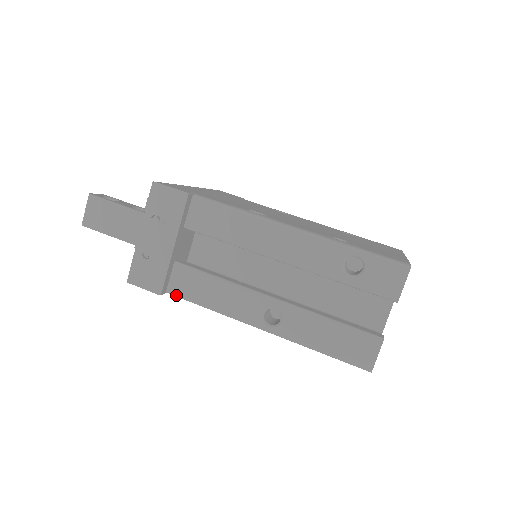
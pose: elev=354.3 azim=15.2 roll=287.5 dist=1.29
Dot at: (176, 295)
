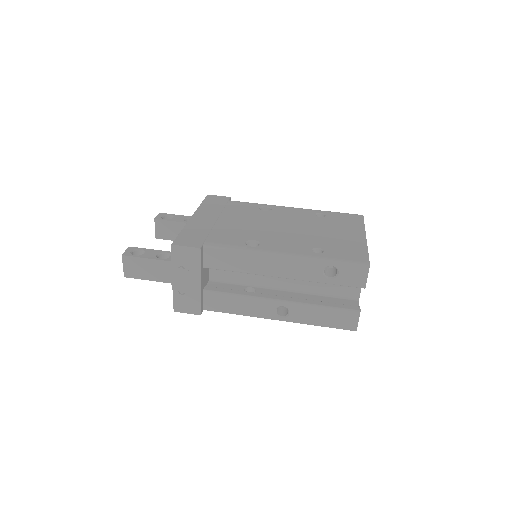
Dot at: occluded
